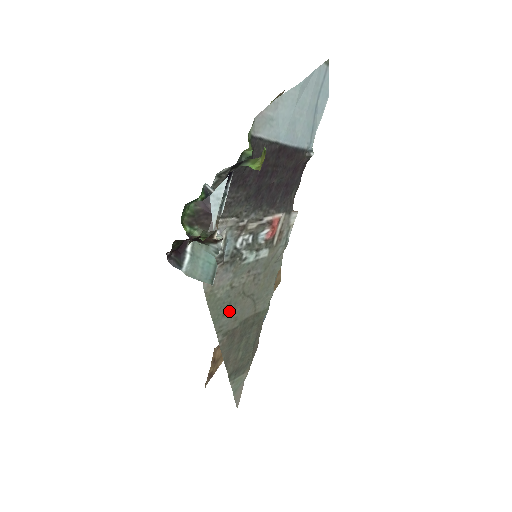
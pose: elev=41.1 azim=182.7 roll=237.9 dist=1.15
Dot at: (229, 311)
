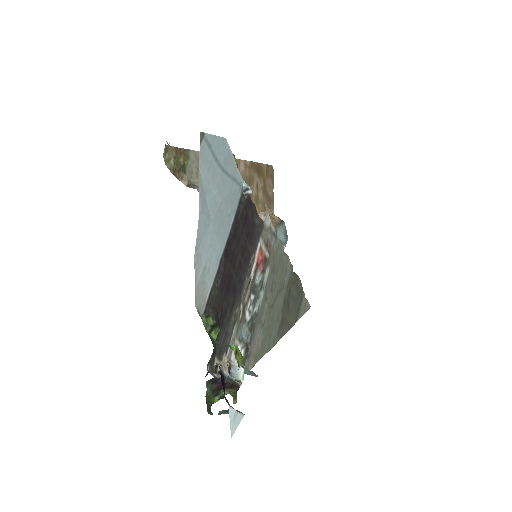
Dot at: (271, 328)
